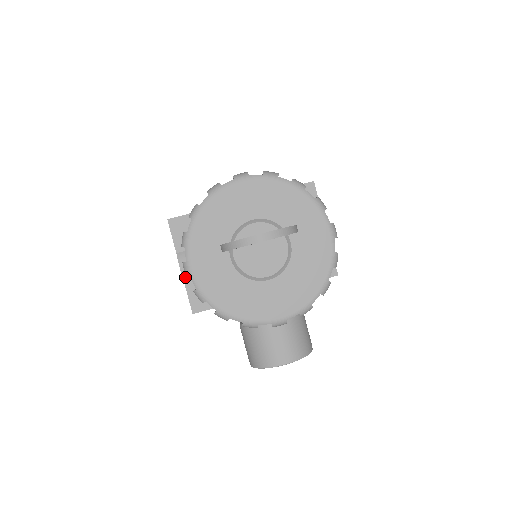
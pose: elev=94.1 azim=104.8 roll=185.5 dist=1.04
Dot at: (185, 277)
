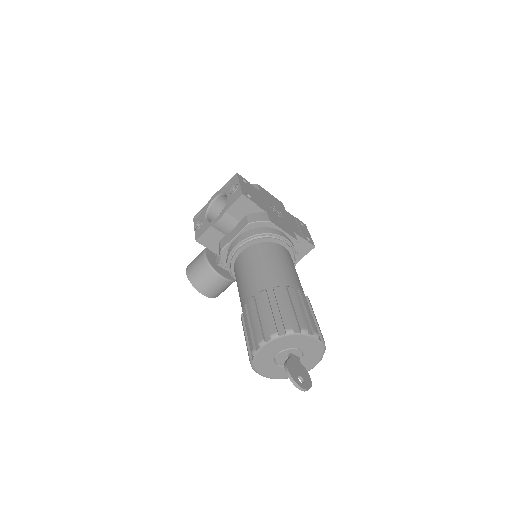
Dot at: (215, 225)
